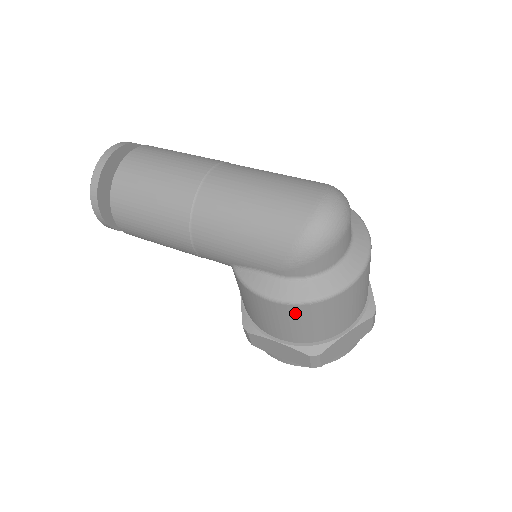
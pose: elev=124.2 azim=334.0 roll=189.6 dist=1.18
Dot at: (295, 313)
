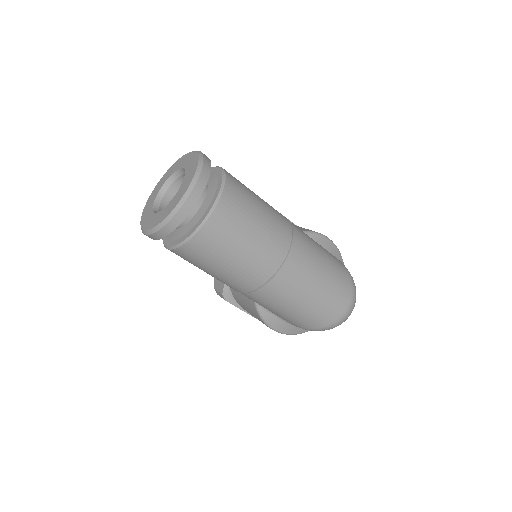
Dot at: occluded
